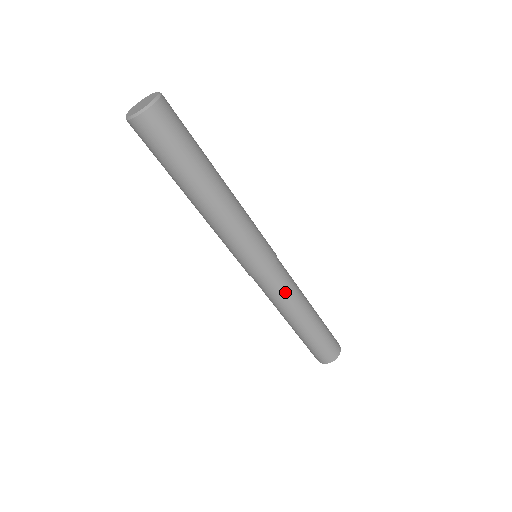
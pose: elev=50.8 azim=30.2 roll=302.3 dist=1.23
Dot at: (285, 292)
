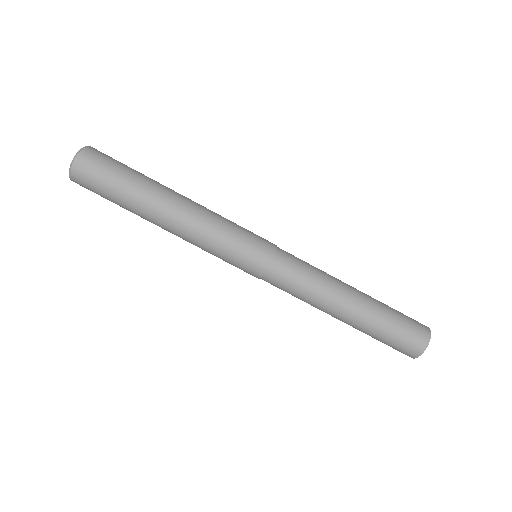
Dot at: (309, 269)
